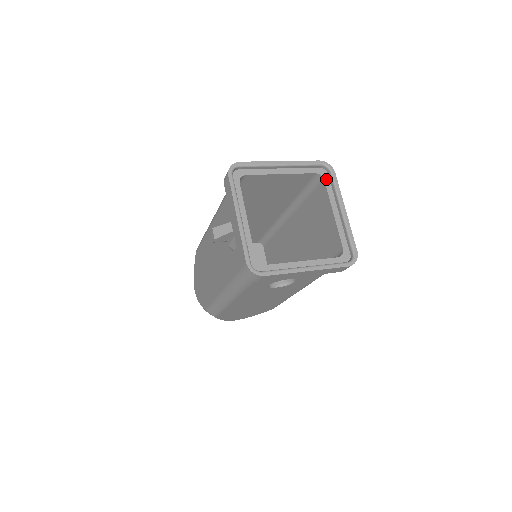
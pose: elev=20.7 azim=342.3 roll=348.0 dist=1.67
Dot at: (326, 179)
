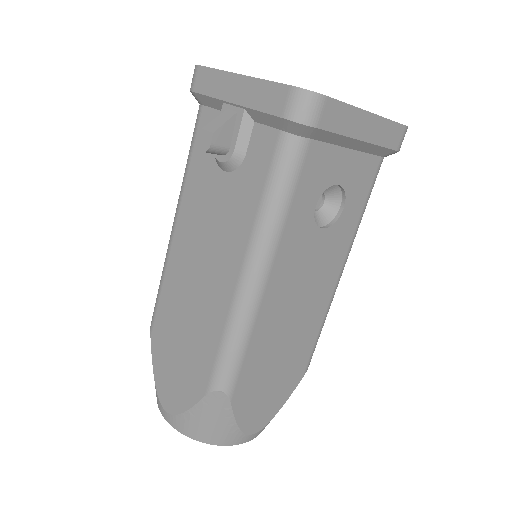
Dot at: occluded
